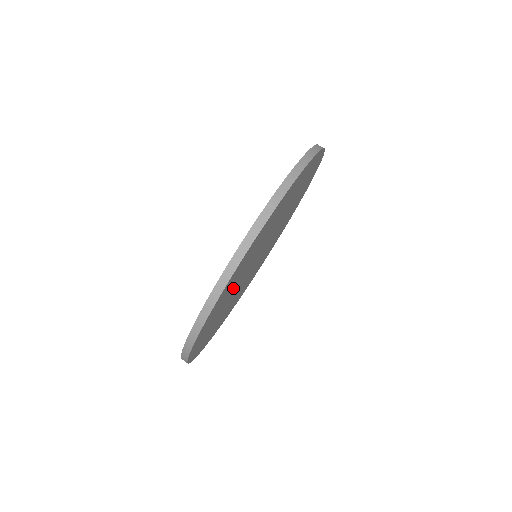
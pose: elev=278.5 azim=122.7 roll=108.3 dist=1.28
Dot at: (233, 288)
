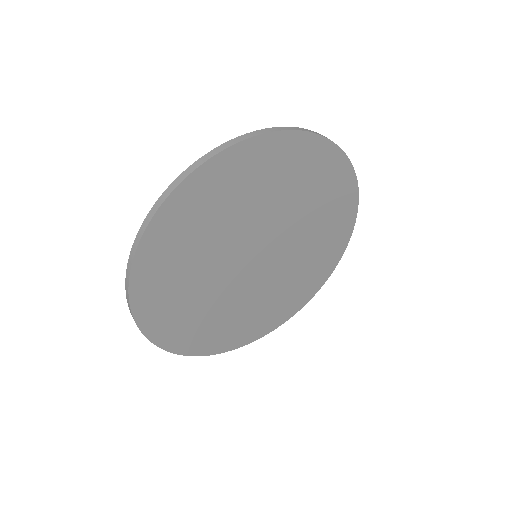
Dot at: (249, 205)
